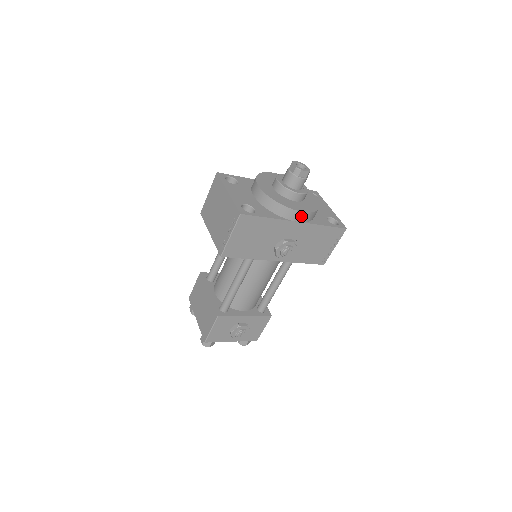
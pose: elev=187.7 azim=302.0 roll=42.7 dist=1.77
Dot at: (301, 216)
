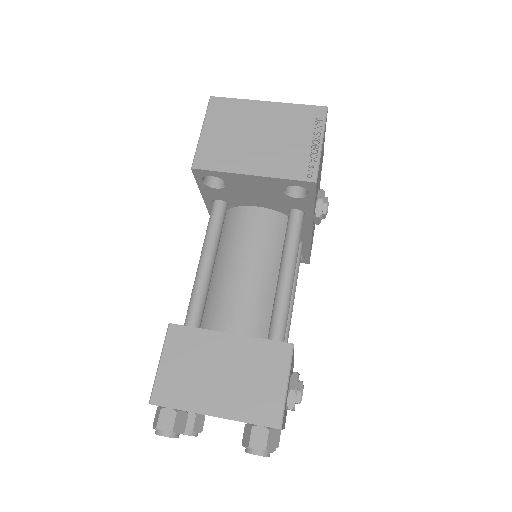
Dot at: occluded
